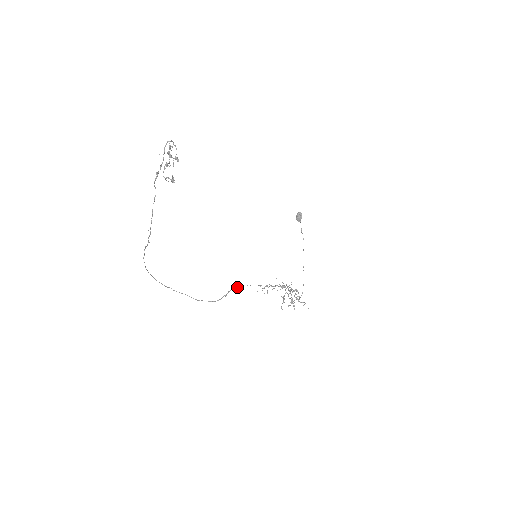
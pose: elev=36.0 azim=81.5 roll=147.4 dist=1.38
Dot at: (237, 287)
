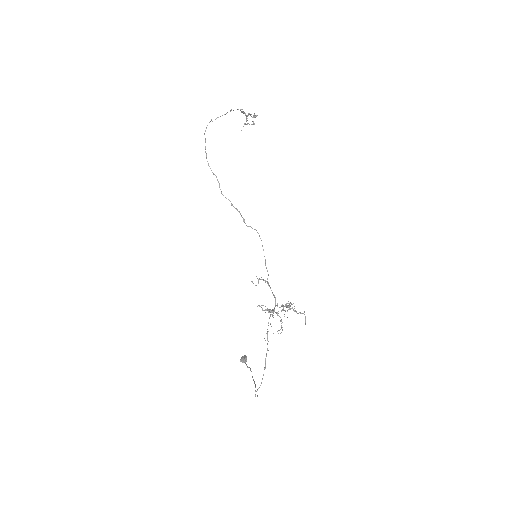
Dot at: occluded
